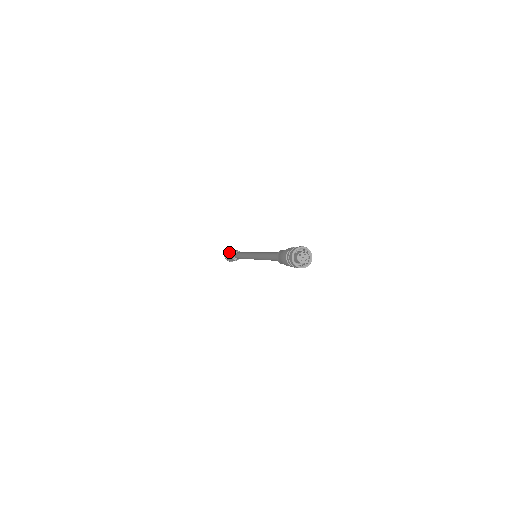
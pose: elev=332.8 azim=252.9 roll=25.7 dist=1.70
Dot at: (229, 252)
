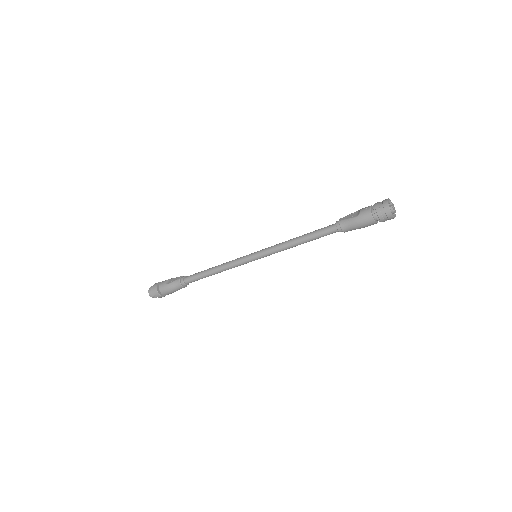
Dot at: (170, 285)
